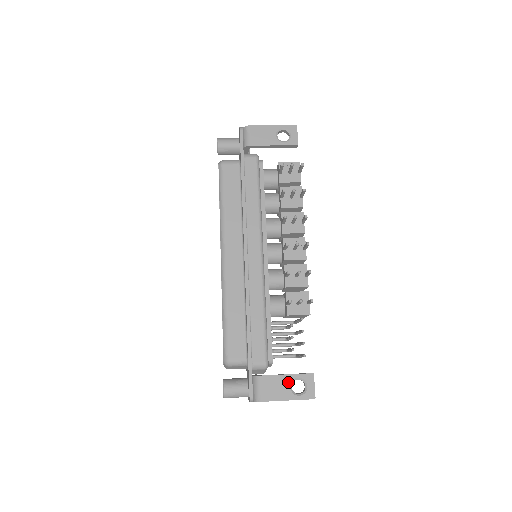
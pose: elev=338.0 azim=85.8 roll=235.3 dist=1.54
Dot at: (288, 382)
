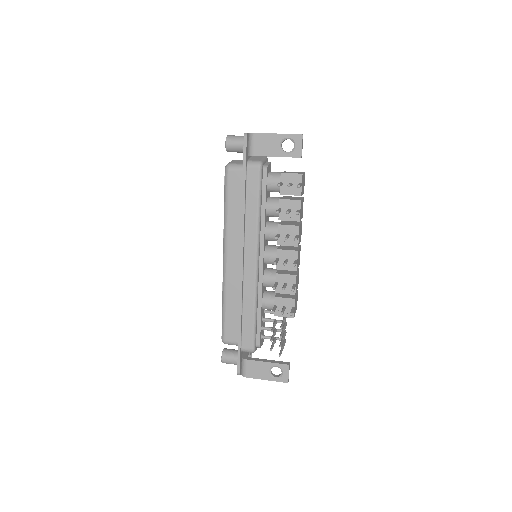
Dot at: (268, 368)
